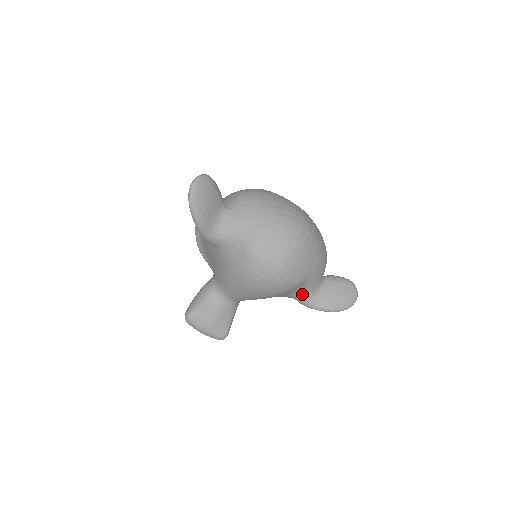
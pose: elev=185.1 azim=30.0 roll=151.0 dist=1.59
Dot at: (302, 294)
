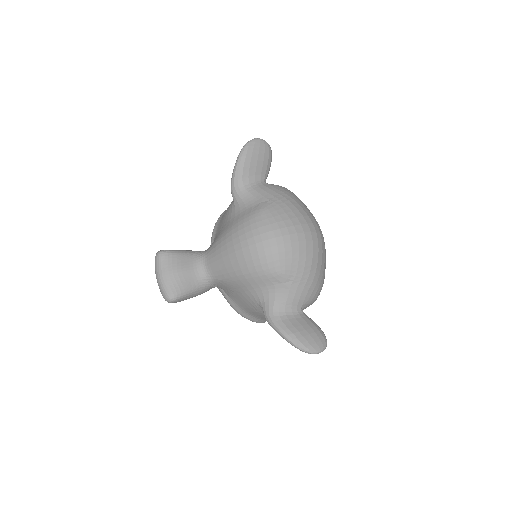
Dot at: (273, 300)
